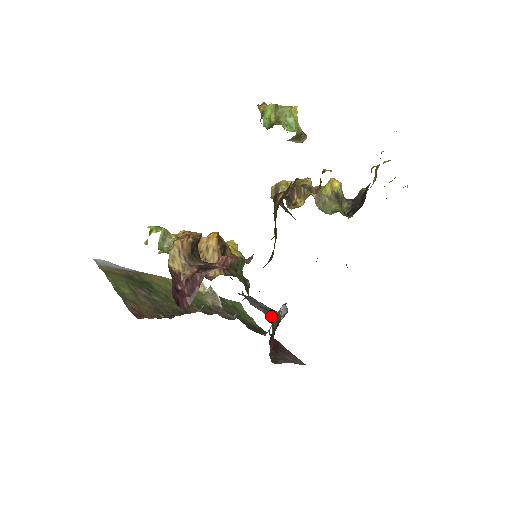
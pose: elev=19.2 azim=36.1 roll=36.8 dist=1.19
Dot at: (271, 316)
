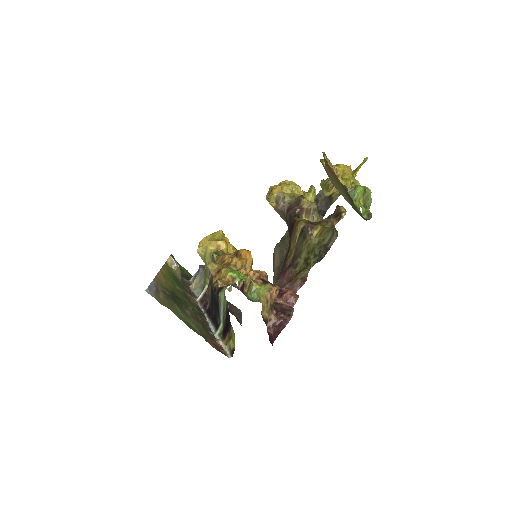
Dot at: occluded
